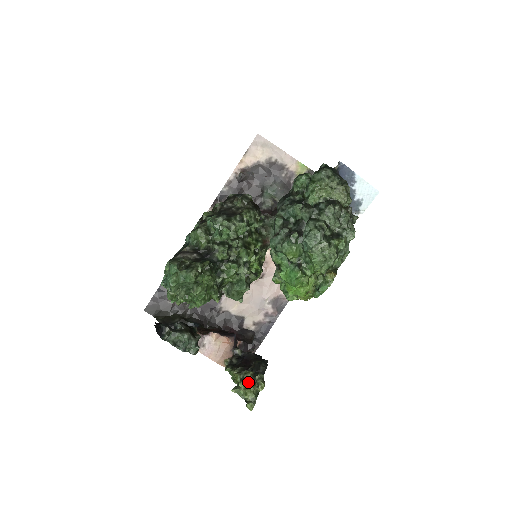
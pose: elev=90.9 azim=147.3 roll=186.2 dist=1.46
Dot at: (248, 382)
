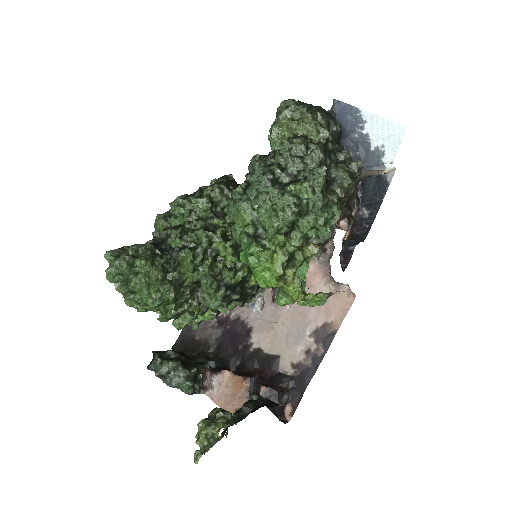
Dot at: (205, 421)
